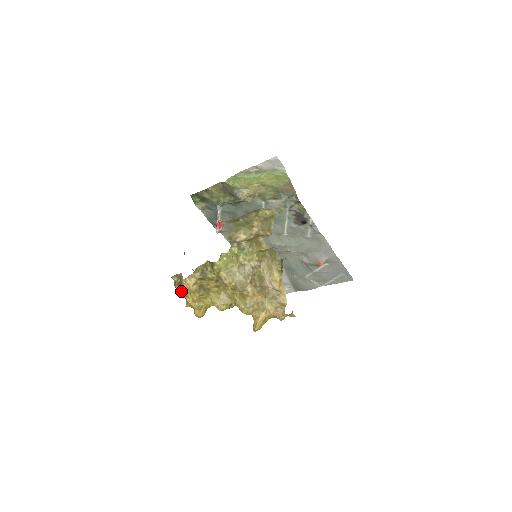
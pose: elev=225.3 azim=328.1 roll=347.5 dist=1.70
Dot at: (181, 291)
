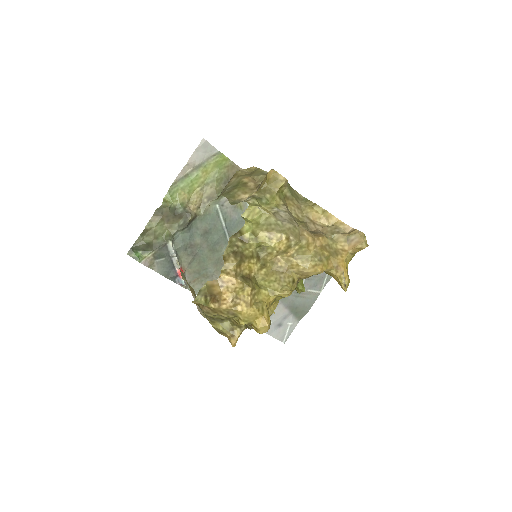
Dot at: (223, 304)
